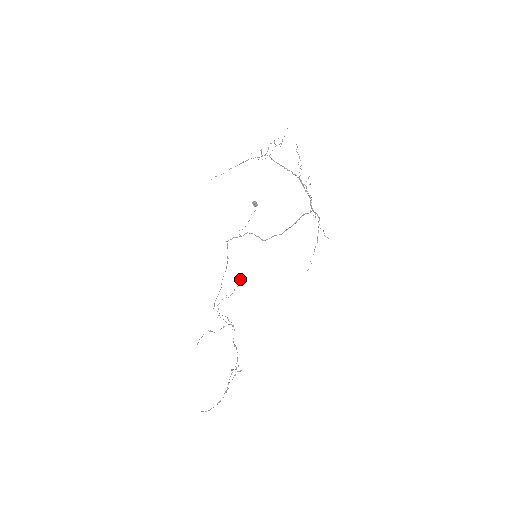
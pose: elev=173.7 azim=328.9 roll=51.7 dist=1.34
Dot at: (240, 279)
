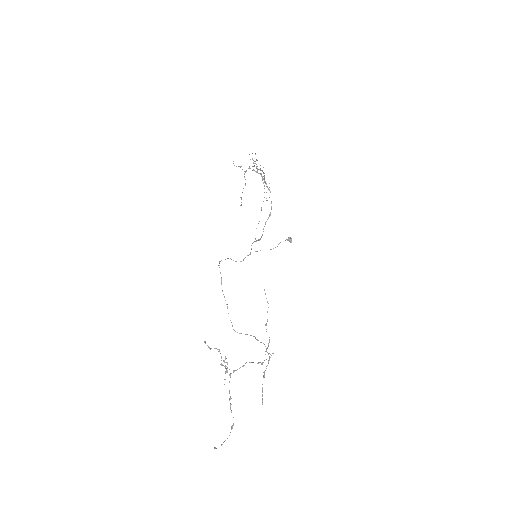
Dot at: occluded
